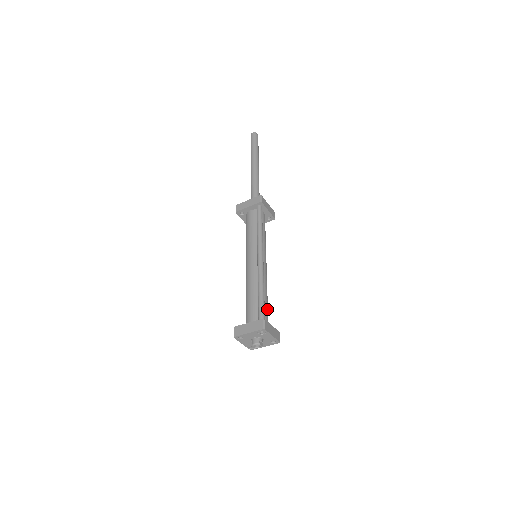
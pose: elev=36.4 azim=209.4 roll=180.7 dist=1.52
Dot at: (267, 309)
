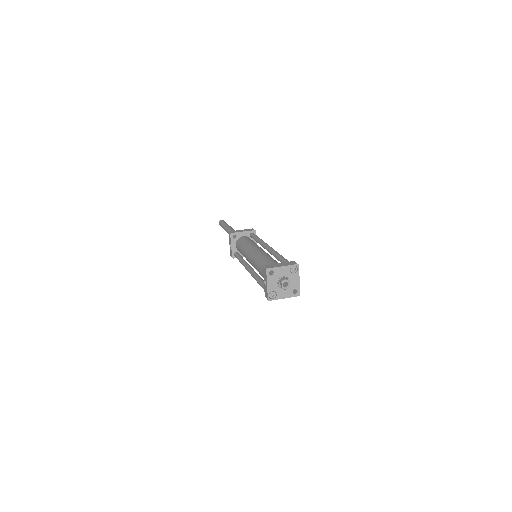
Dot at: occluded
